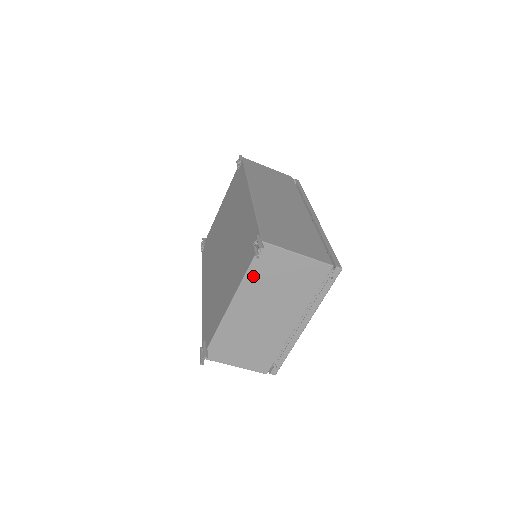
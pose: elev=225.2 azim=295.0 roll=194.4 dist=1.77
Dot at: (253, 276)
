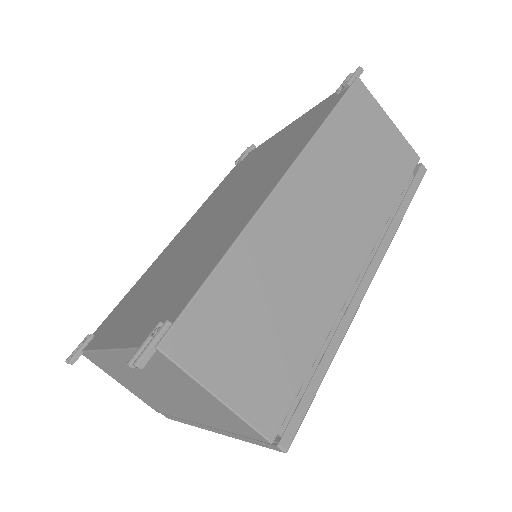
Dot at: occluded
